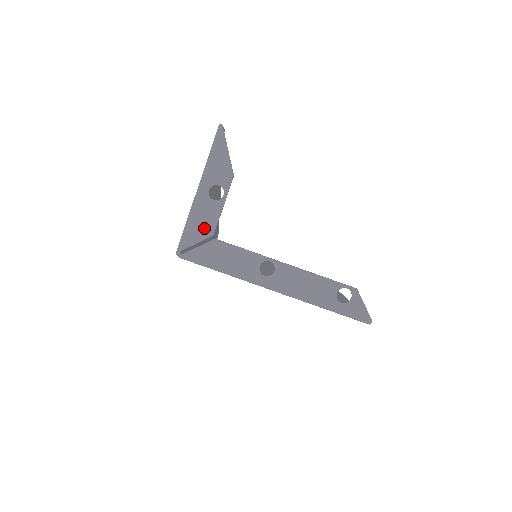
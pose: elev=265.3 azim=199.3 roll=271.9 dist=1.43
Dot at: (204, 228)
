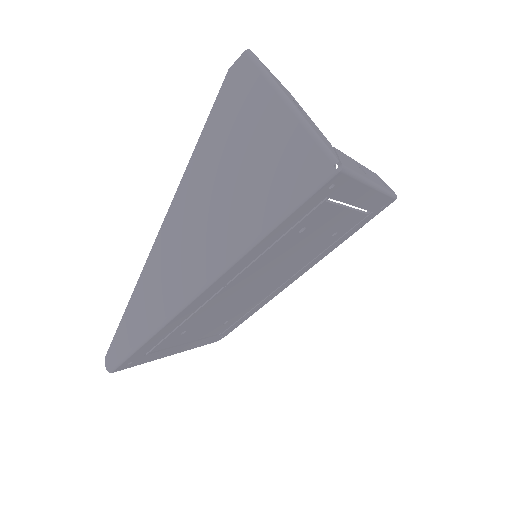
Dot at: (324, 138)
